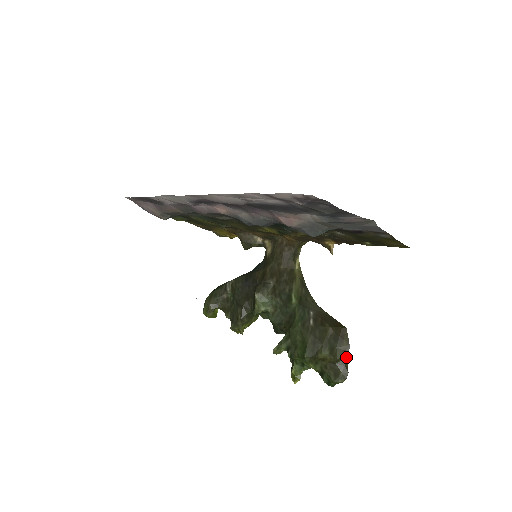
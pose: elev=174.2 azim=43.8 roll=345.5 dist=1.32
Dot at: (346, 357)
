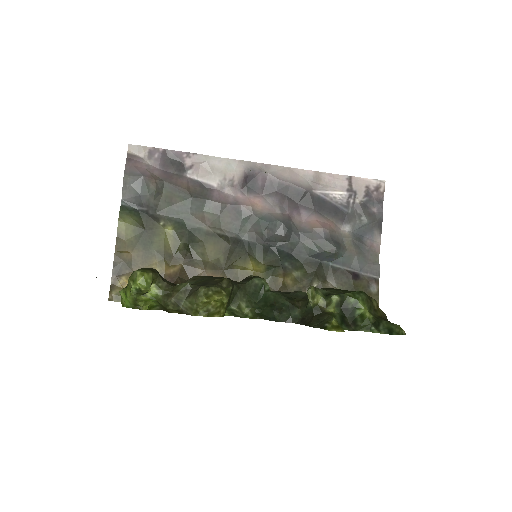
Dot at: occluded
